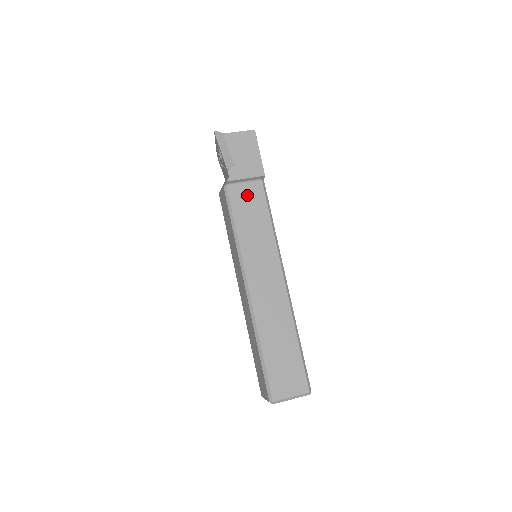
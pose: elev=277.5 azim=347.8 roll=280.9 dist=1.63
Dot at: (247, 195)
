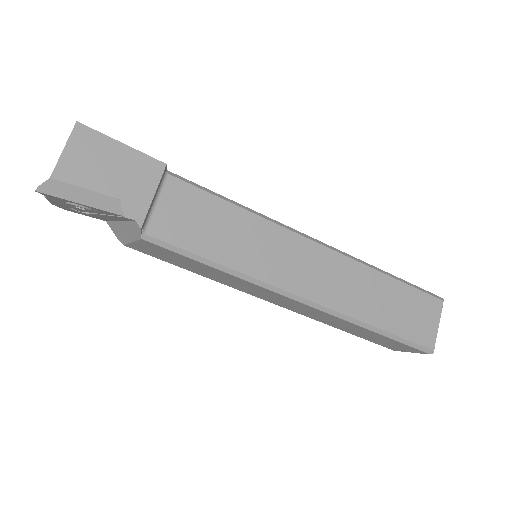
Dot at: (177, 212)
